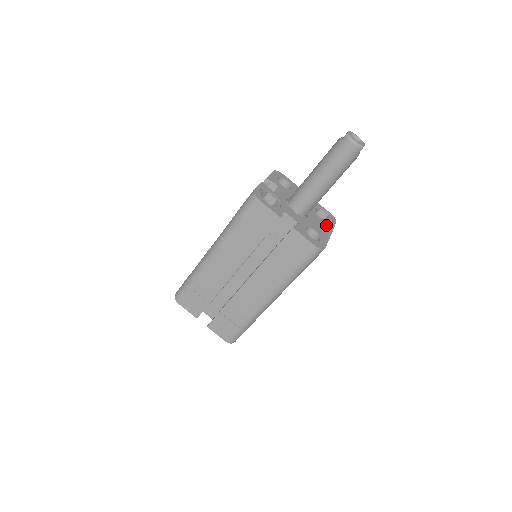
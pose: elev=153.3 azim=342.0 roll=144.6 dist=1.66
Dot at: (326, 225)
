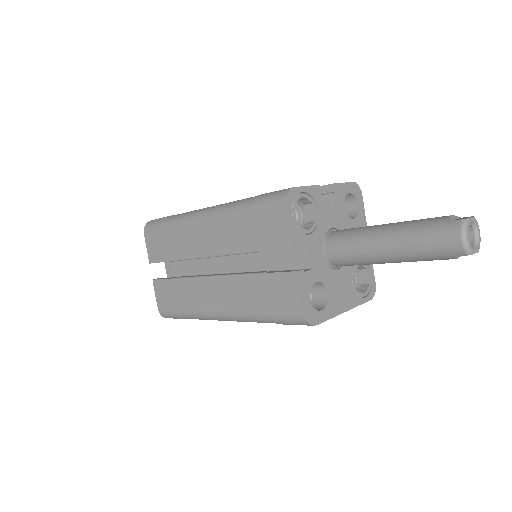
Dot at: (352, 295)
